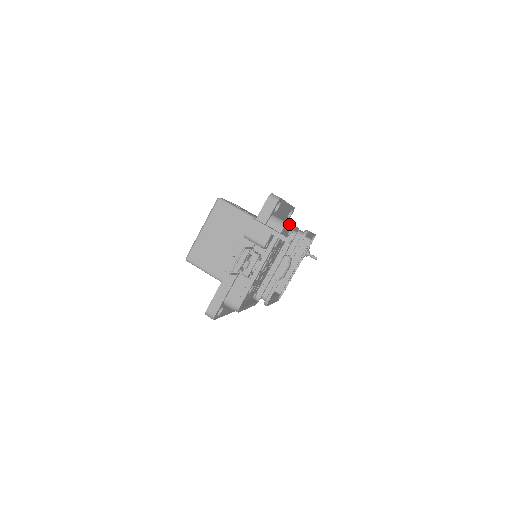
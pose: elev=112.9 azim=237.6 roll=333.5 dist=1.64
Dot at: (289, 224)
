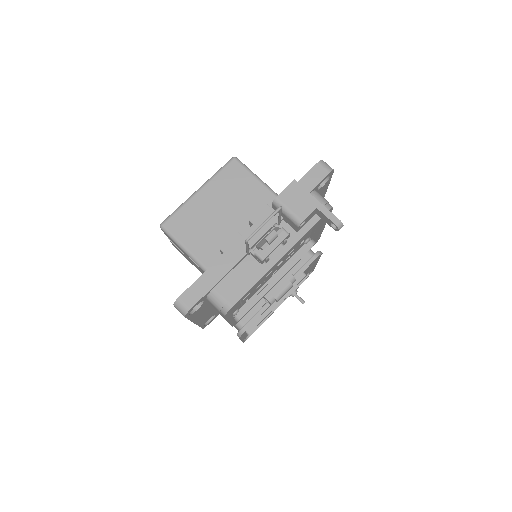
Dot at: occluded
